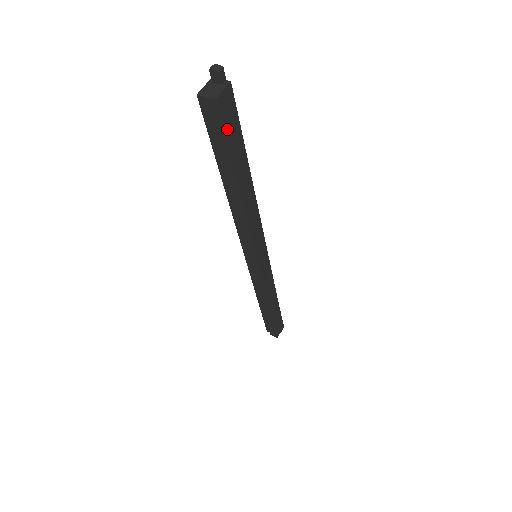
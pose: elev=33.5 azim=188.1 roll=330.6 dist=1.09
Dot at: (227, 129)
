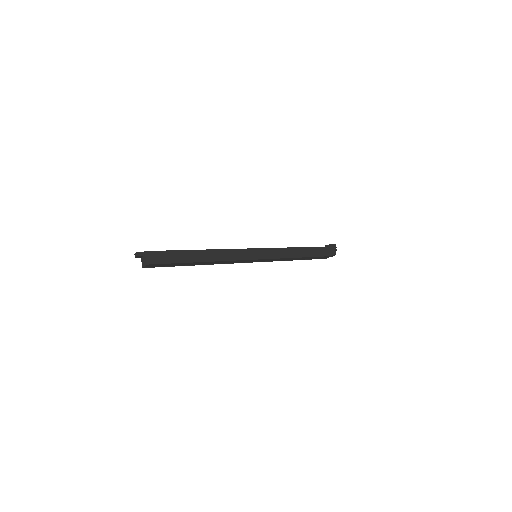
Dot at: (165, 261)
